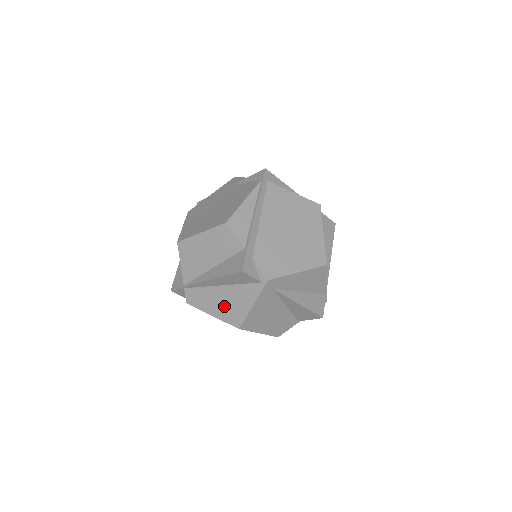
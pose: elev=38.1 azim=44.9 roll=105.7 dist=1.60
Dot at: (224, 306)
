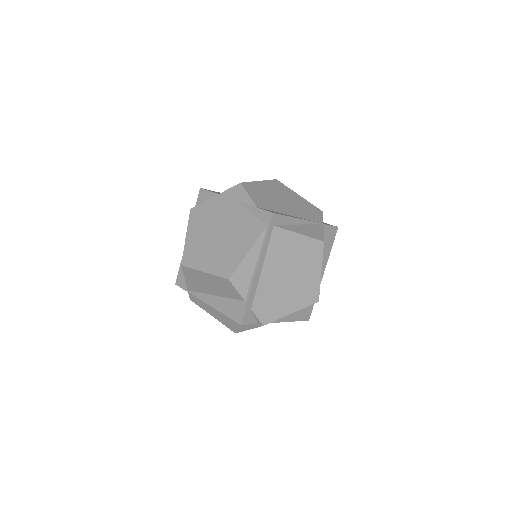
Dot at: (224, 318)
